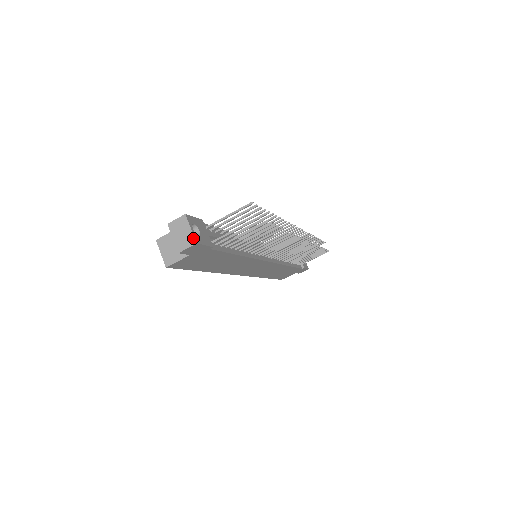
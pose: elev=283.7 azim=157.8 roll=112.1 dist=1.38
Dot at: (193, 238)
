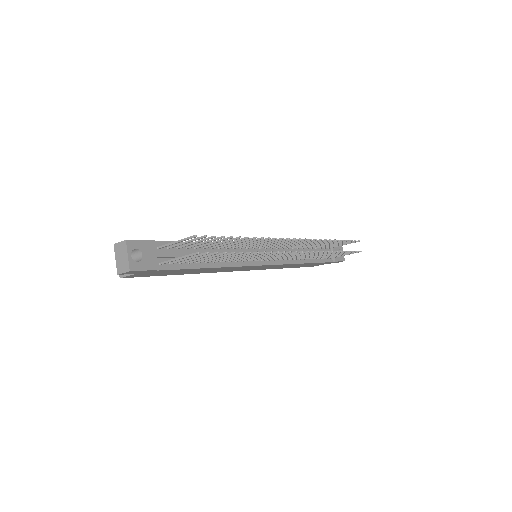
Dot at: (128, 265)
